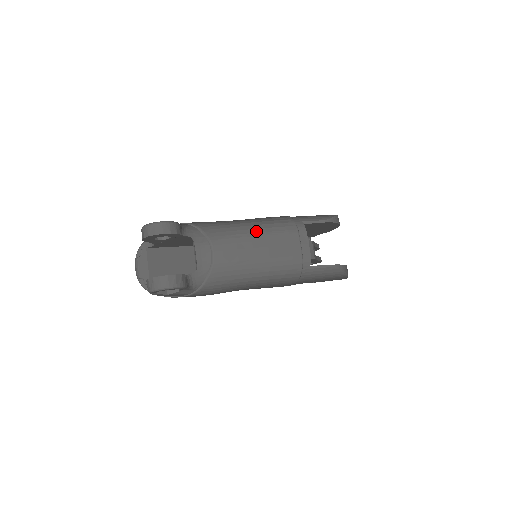
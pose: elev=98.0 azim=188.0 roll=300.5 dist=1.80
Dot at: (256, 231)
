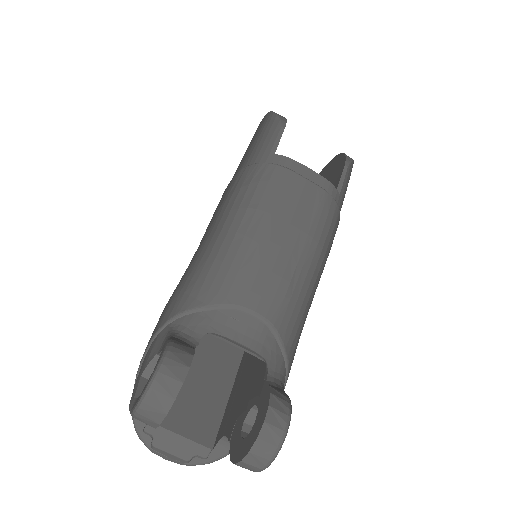
Dot at: (255, 224)
